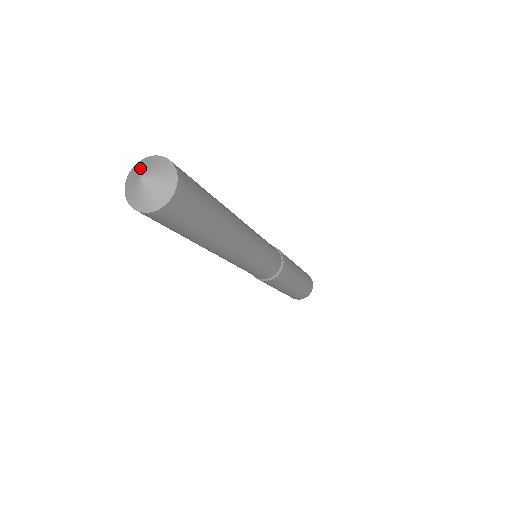
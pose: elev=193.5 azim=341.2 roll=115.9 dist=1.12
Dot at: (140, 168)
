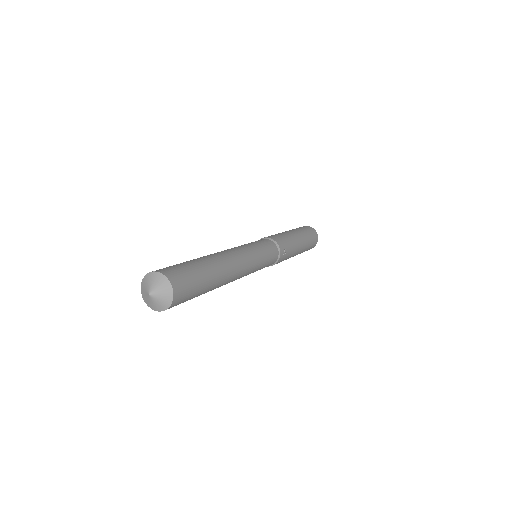
Dot at: (152, 282)
